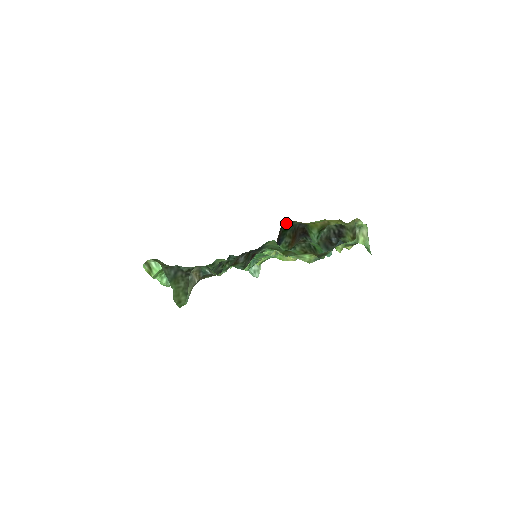
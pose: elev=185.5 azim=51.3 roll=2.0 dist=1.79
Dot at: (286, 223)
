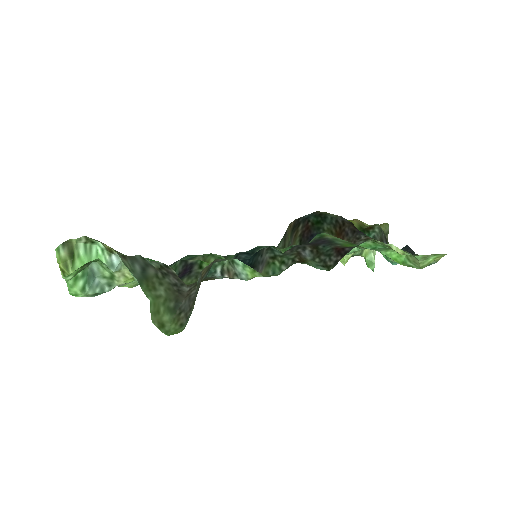
Dot at: (314, 213)
